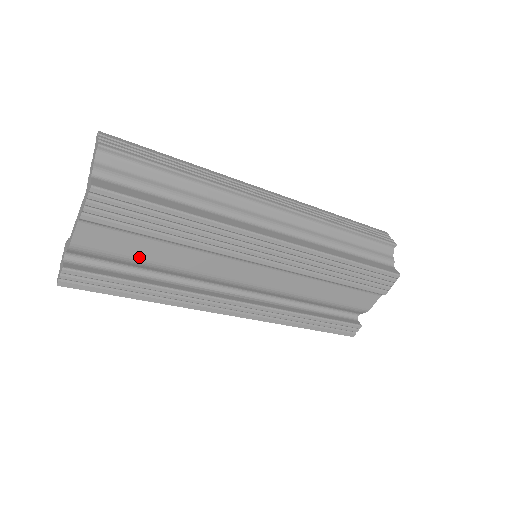
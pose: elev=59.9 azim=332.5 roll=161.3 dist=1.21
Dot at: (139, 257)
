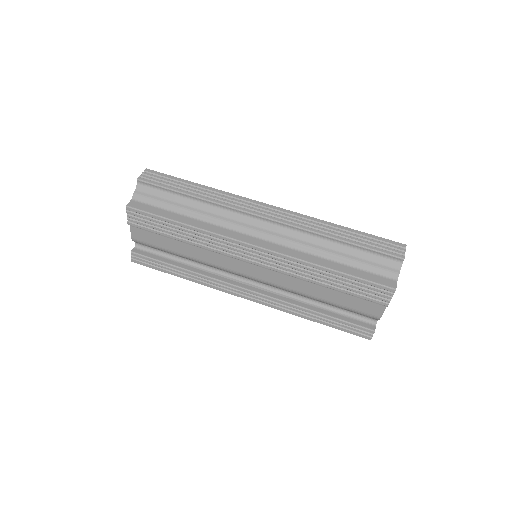
Dot at: (170, 249)
